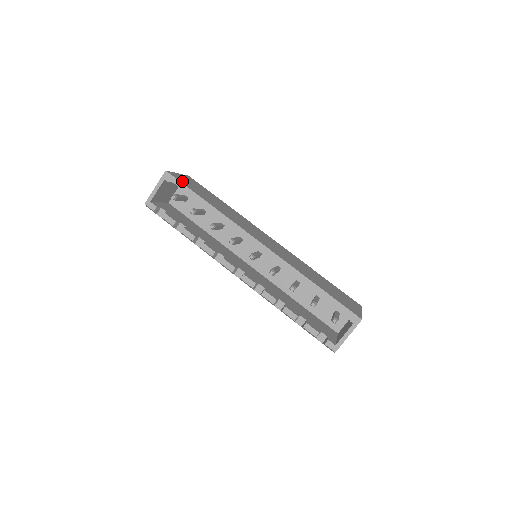
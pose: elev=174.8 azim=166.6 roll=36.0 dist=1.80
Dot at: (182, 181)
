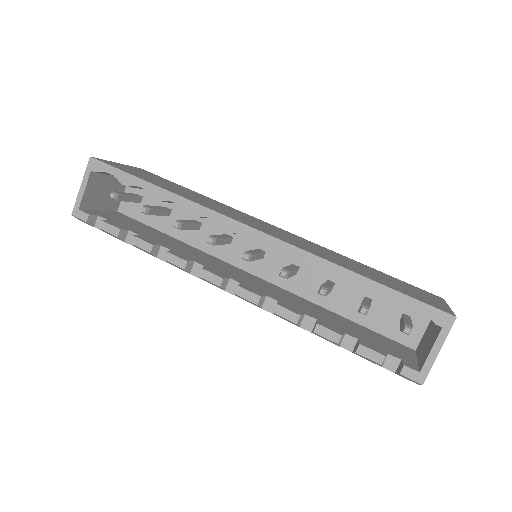
Dot at: (118, 167)
